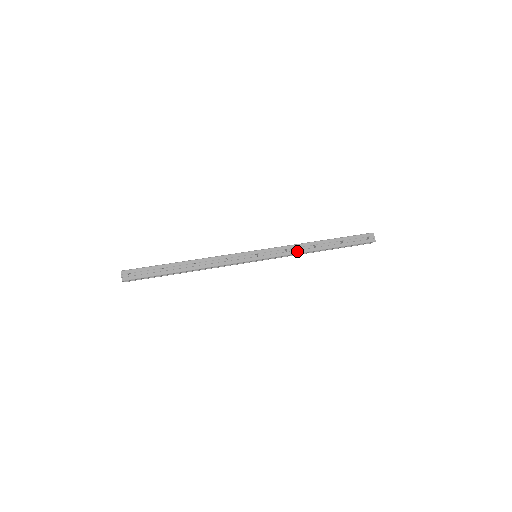
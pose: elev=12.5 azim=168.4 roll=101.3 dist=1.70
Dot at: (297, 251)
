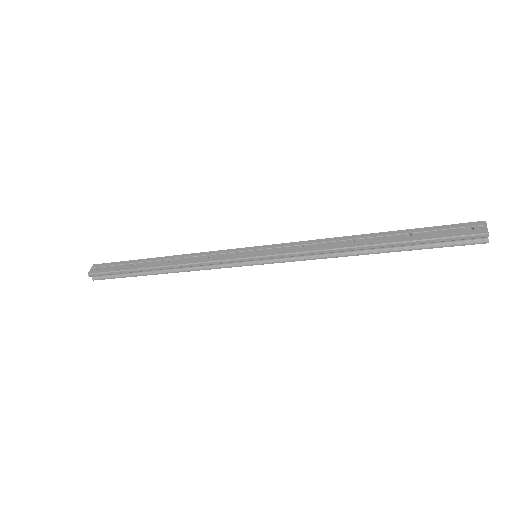
Dot at: (319, 247)
